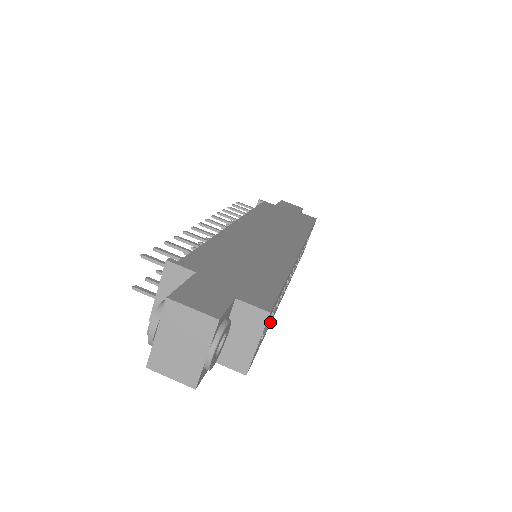
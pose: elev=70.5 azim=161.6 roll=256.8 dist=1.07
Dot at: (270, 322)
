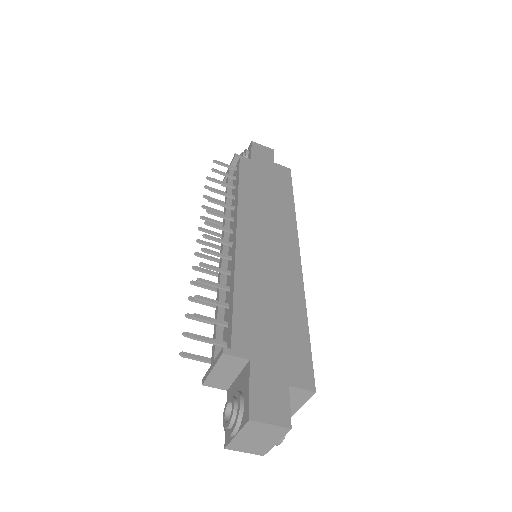
Dot at: occluded
